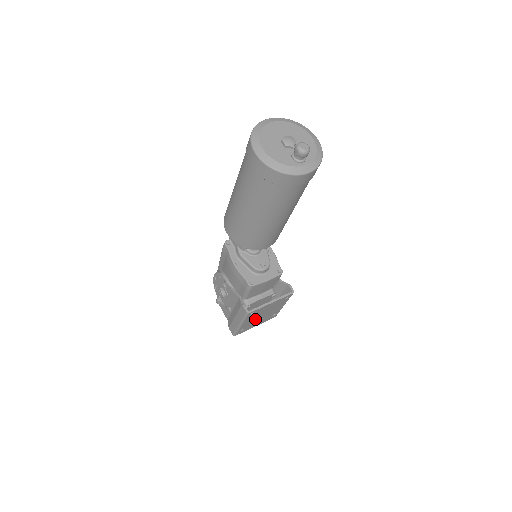
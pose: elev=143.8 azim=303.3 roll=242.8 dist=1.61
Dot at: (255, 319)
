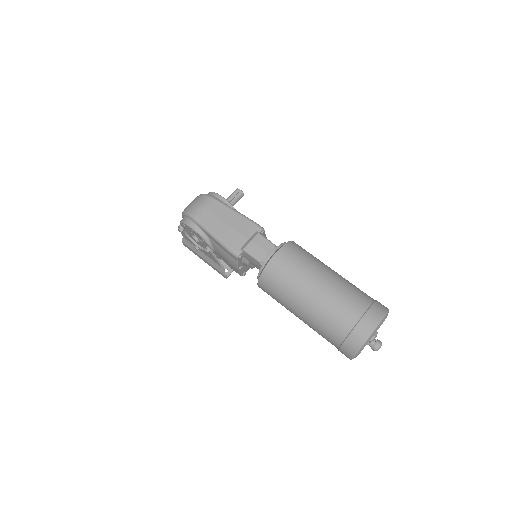
Dot at: occluded
